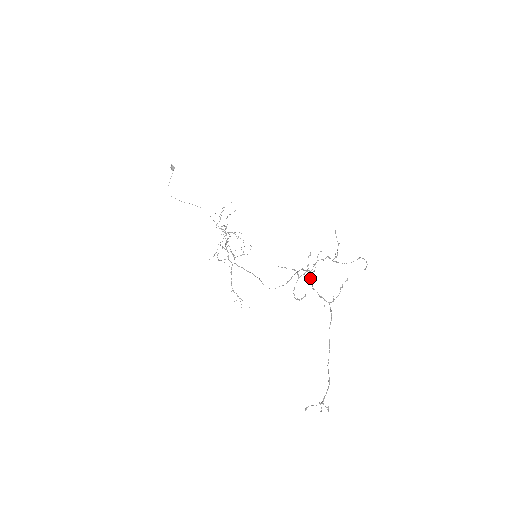
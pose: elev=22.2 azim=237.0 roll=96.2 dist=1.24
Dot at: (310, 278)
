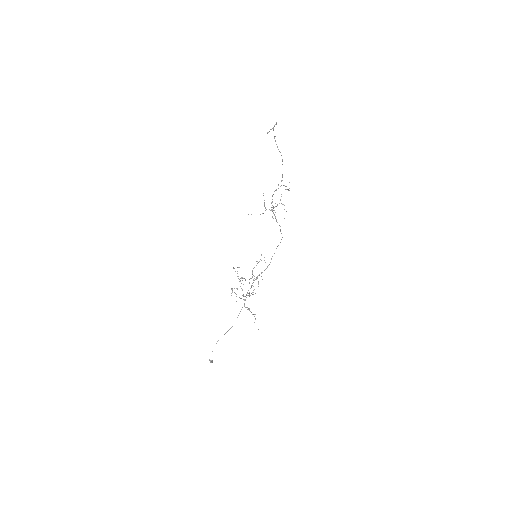
Dot at: occluded
